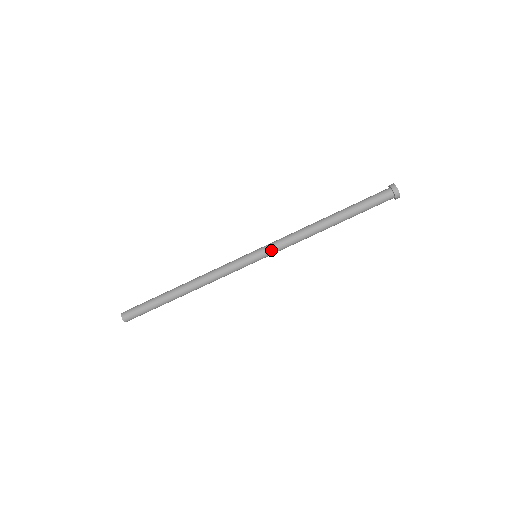
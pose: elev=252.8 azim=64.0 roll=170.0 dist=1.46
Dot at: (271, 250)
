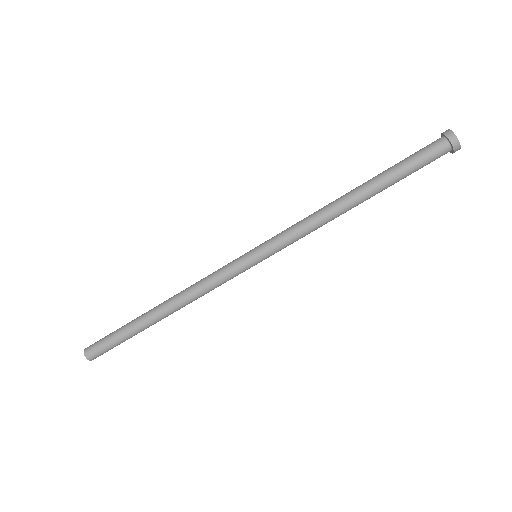
Dot at: (275, 245)
